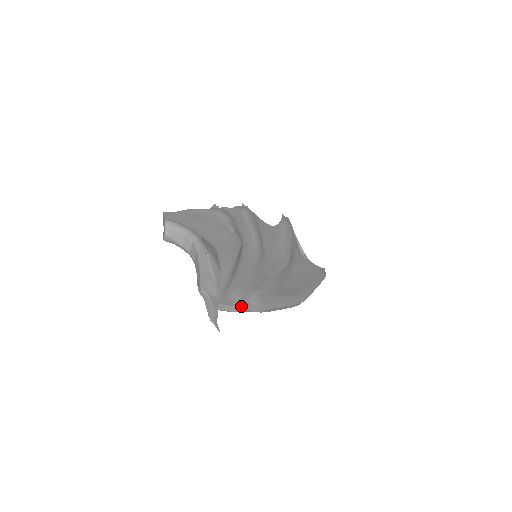
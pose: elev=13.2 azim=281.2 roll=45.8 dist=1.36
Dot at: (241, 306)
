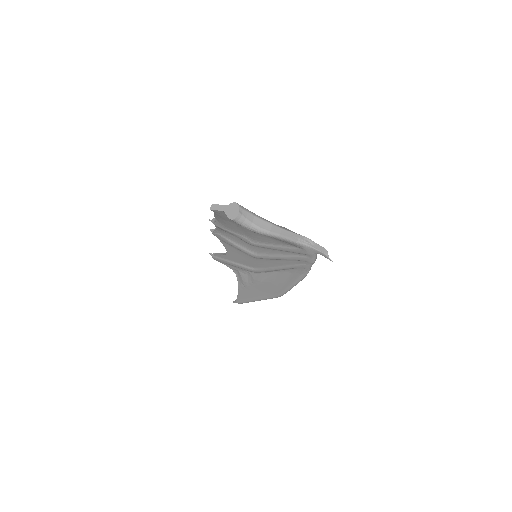
Dot at: occluded
